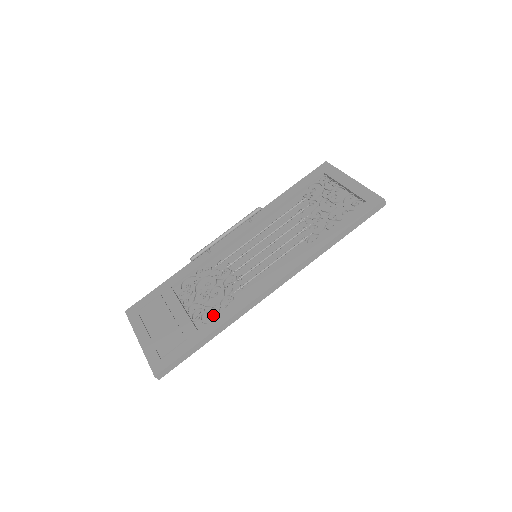
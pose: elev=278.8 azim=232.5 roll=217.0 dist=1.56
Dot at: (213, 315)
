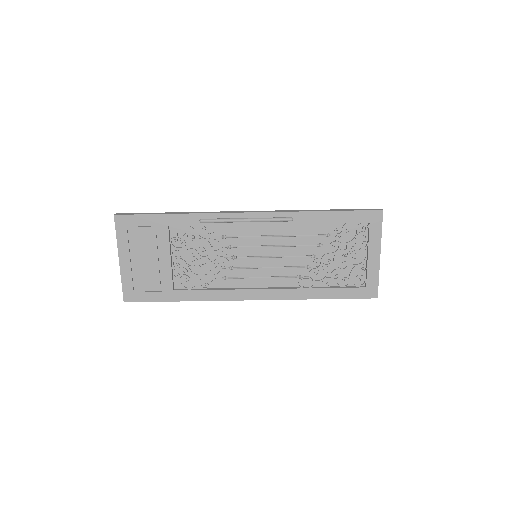
Dot at: (192, 283)
